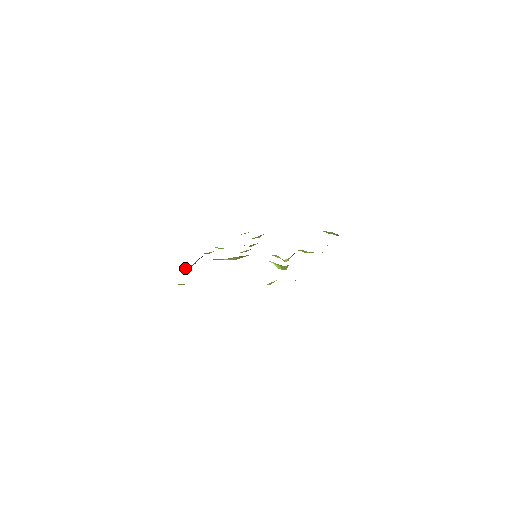
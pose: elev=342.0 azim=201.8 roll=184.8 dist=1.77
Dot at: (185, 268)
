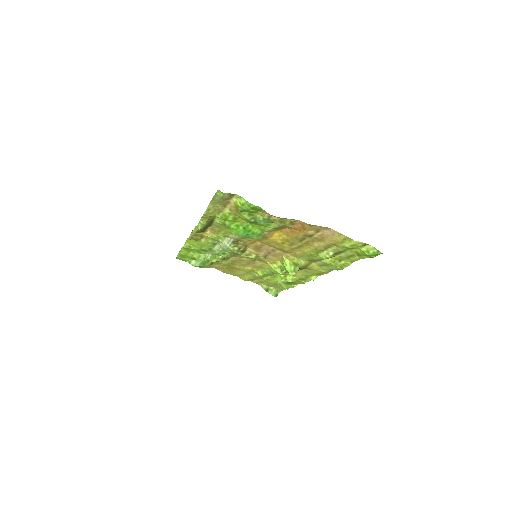
Dot at: (210, 220)
